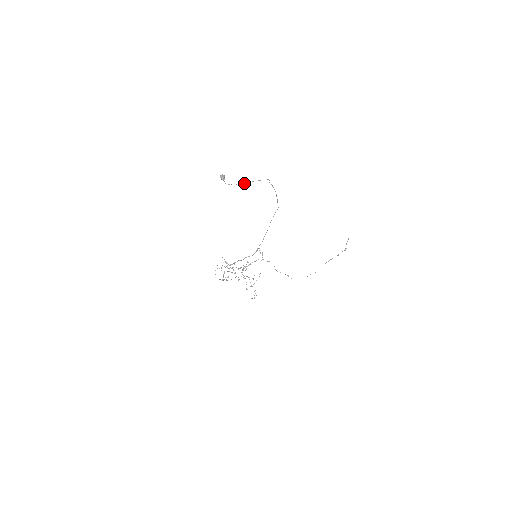
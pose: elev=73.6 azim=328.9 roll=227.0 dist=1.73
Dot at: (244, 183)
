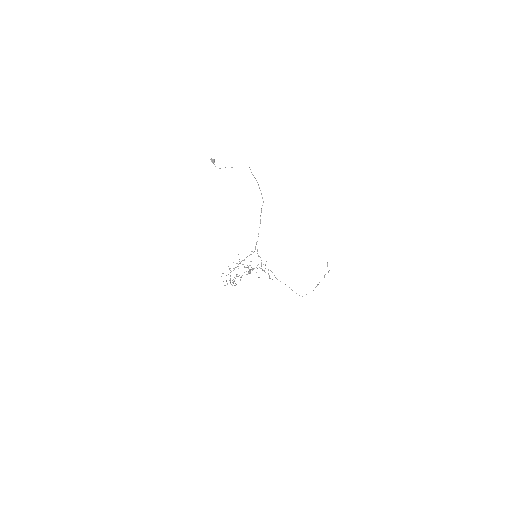
Dot at: (231, 167)
